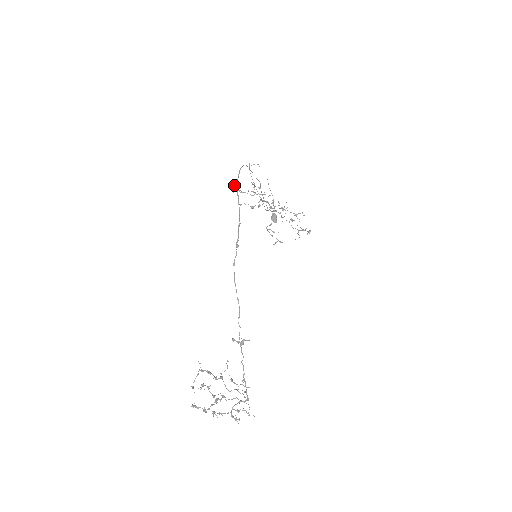
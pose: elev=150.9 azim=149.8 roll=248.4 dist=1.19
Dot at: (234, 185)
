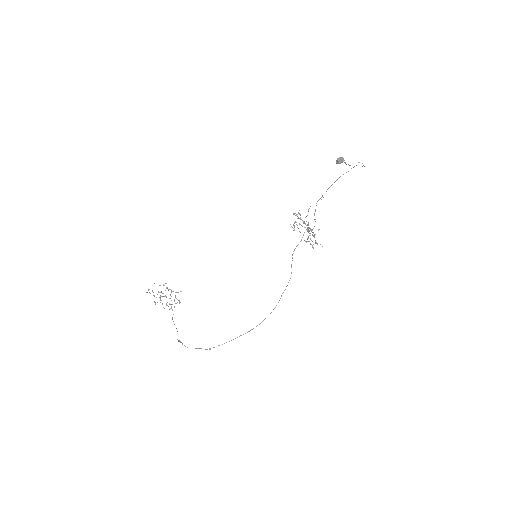
Dot at: occluded
